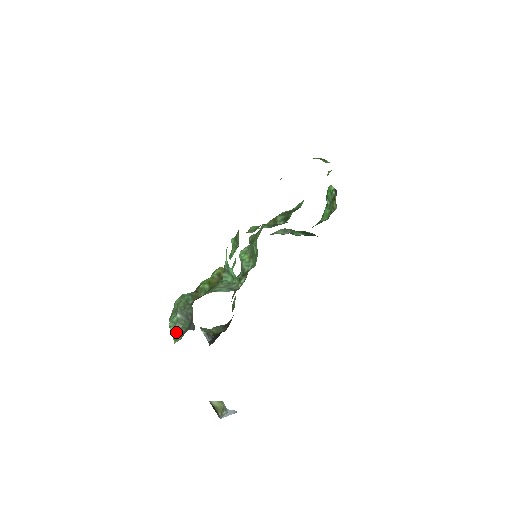
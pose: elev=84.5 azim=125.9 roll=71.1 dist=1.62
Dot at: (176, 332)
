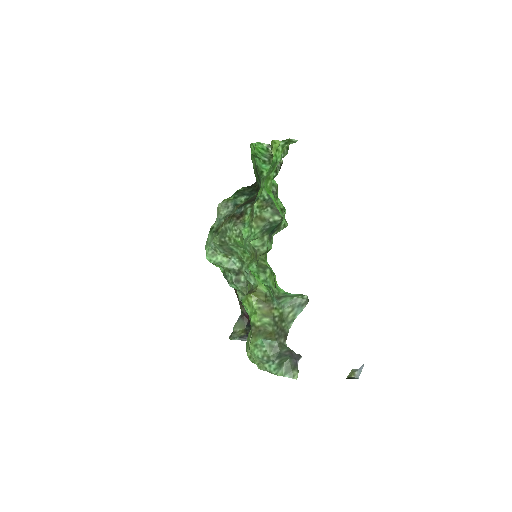
Dot at: (285, 372)
